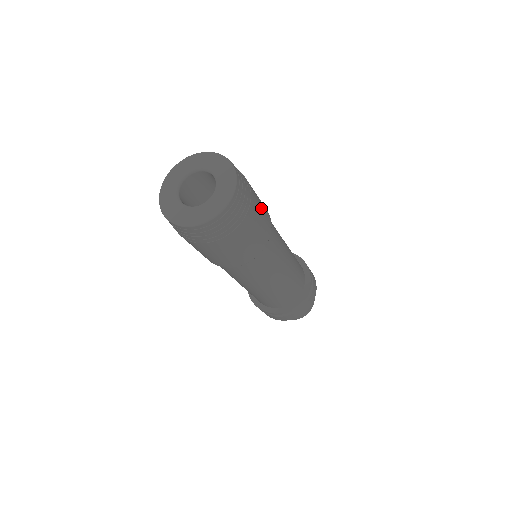
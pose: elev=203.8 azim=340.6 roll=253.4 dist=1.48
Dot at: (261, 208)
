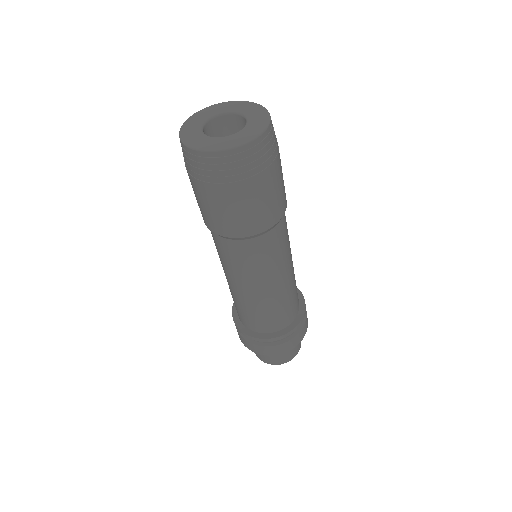
Dot at: (274, 194)
